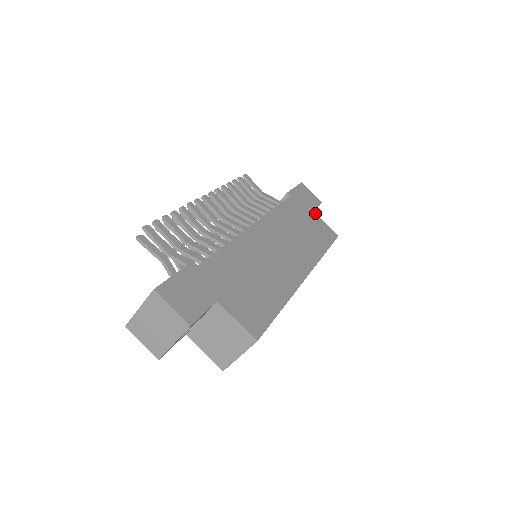
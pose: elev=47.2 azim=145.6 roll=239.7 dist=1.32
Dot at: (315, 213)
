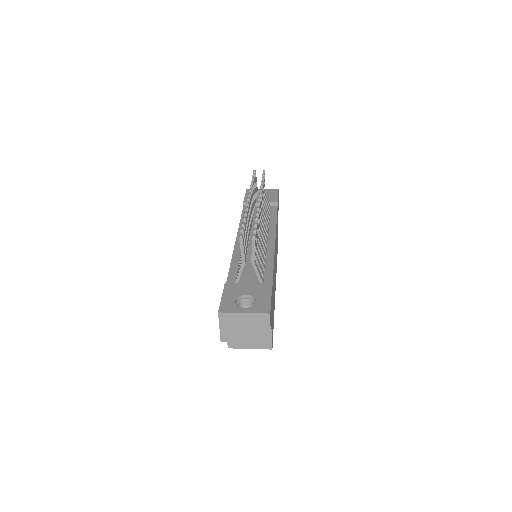
Dot at: occluded
